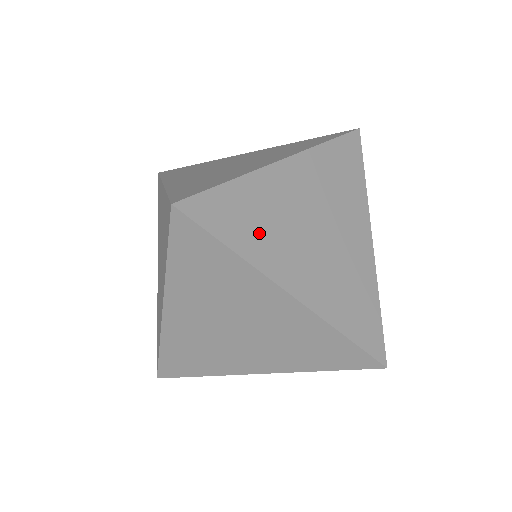
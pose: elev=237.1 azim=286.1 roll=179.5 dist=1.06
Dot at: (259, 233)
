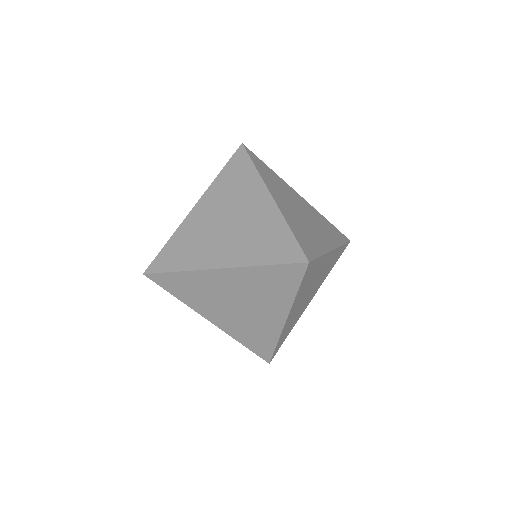
Dot at: (305, 286)
